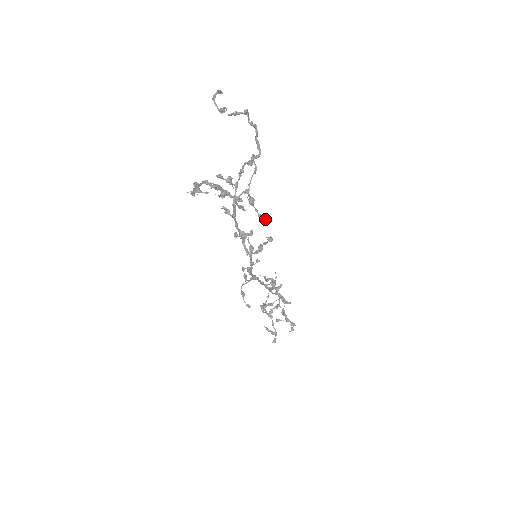
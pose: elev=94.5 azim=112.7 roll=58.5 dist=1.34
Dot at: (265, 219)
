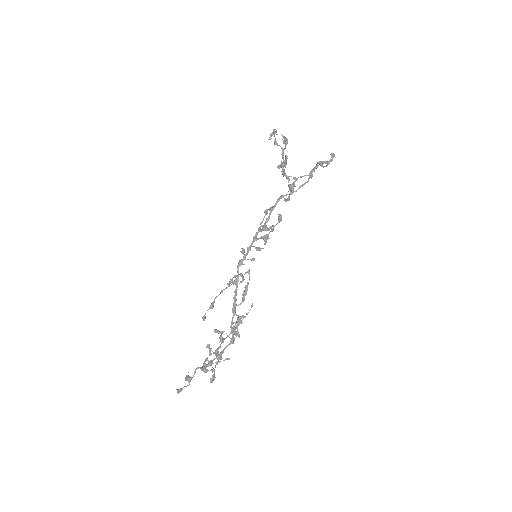
Dot at: occluded
